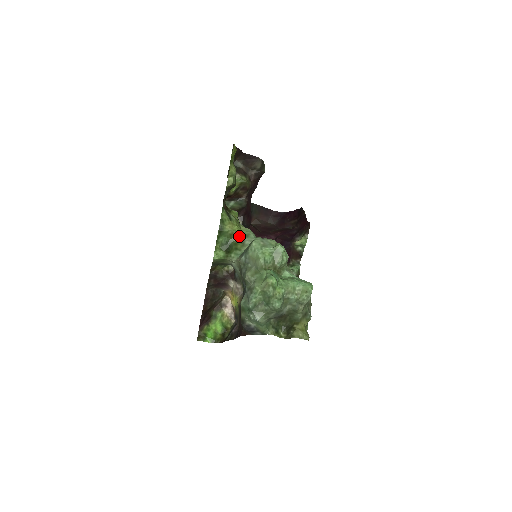
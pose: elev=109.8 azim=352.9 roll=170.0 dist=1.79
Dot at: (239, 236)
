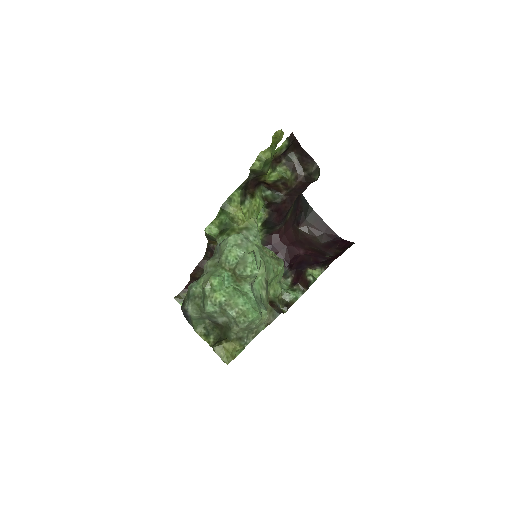
Dot at: (241, 225)
